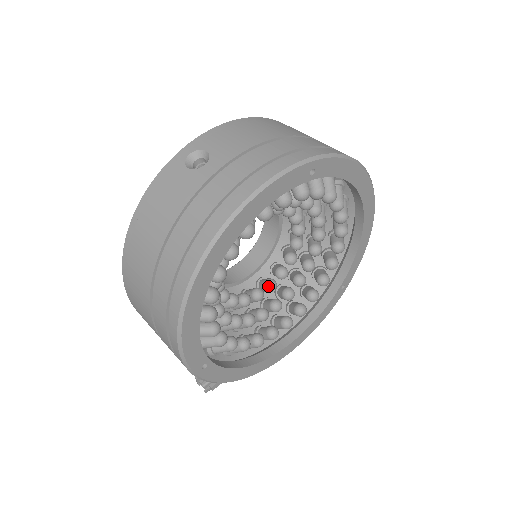
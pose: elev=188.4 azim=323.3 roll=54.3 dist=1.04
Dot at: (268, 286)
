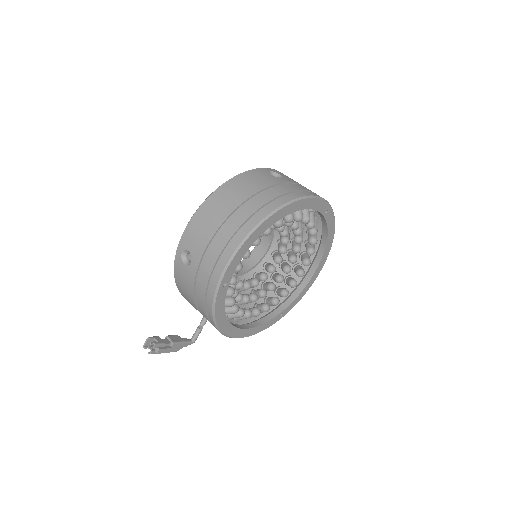
Dot at: (247, 283)
